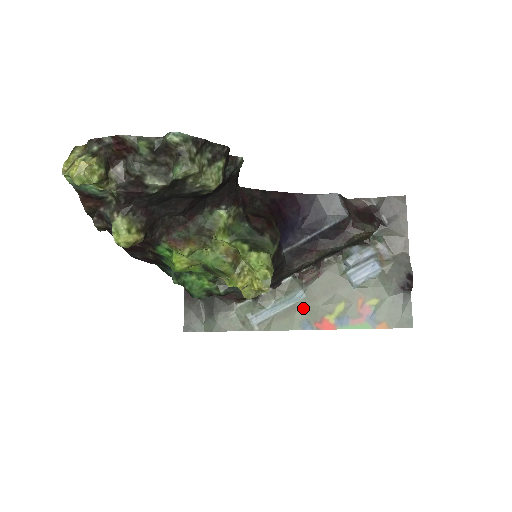
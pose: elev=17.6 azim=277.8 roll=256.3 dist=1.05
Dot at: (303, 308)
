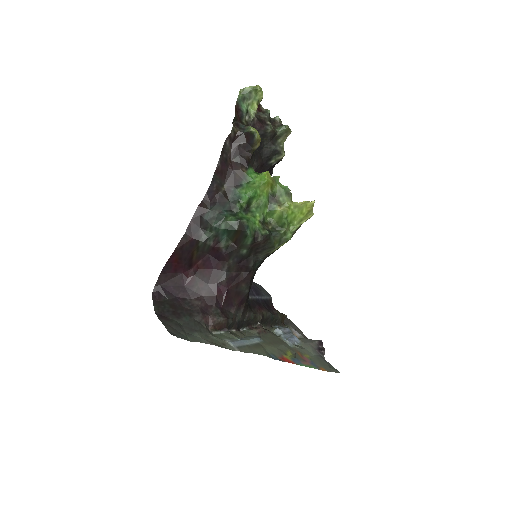
Dot at: (265, 347)
